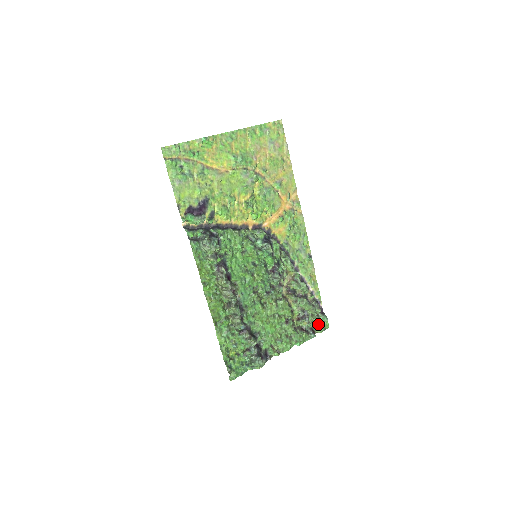
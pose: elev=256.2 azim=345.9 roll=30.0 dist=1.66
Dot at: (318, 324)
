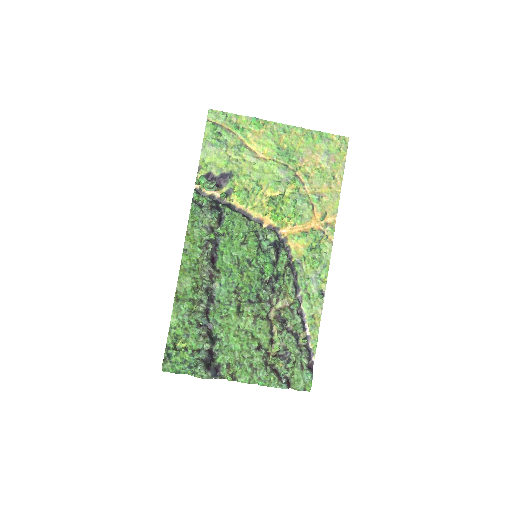
Dot at: (297, 377)
